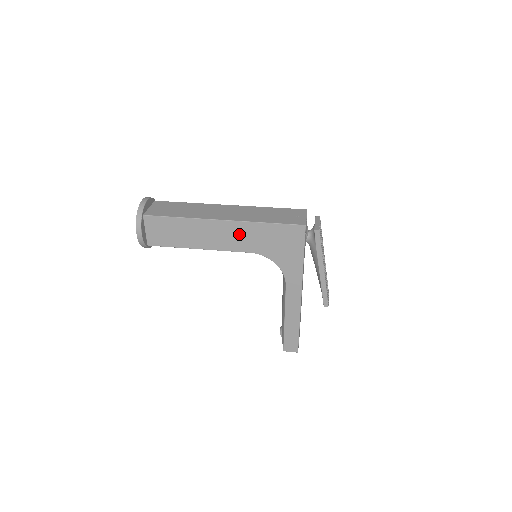
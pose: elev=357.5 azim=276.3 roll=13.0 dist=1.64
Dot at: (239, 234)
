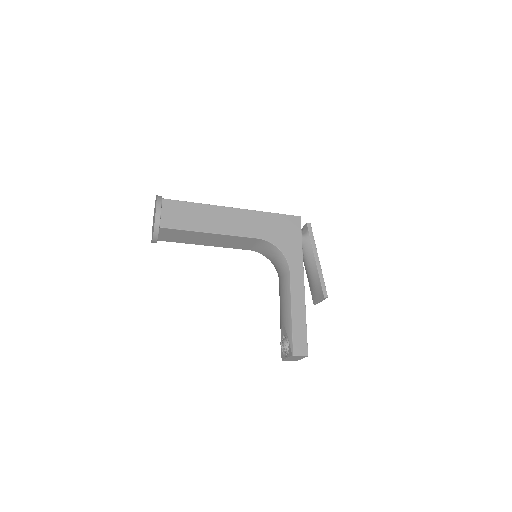
Dot at: (248, 221)
